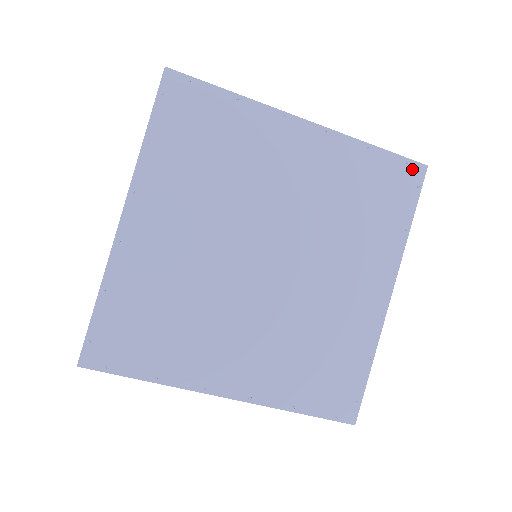
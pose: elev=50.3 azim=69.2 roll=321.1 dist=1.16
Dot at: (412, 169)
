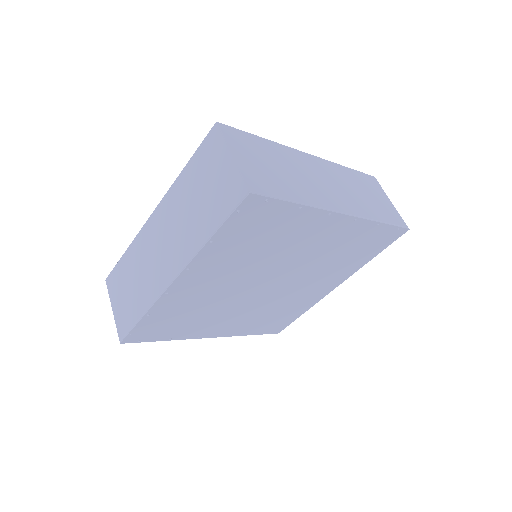
Dot at: (398, 232)
